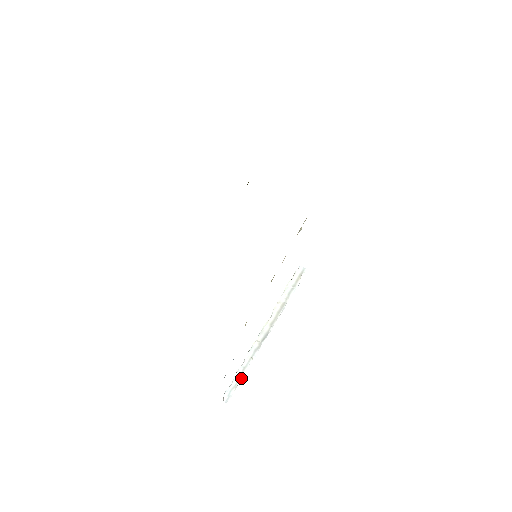
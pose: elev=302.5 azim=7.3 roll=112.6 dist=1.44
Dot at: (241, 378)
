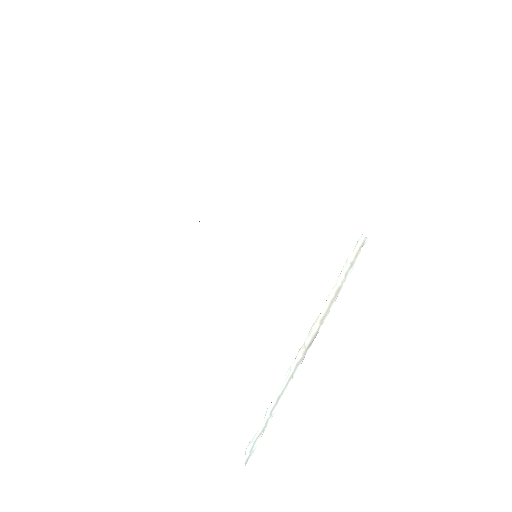
Dot at: (272, 415)
